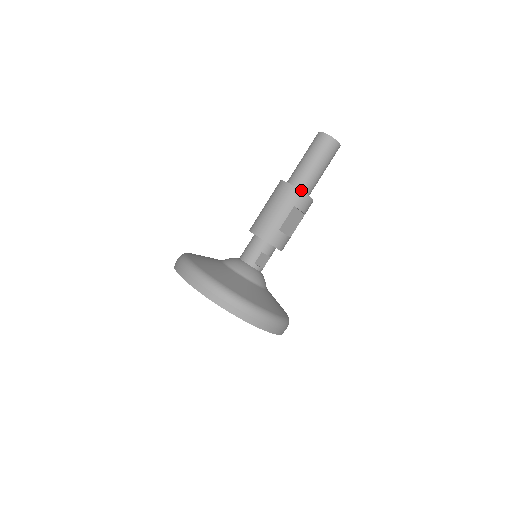
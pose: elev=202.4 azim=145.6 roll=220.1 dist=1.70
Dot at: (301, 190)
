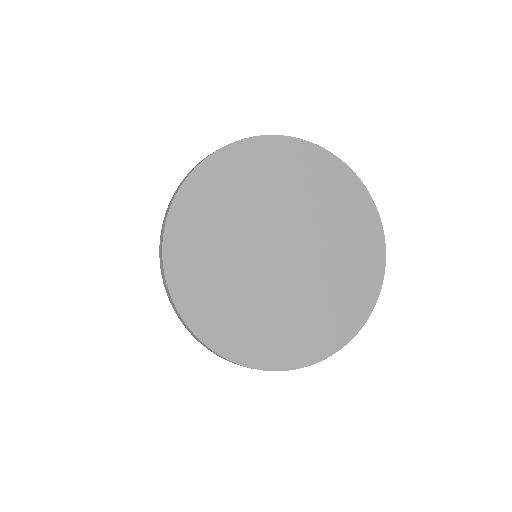
Dot at: occluded
